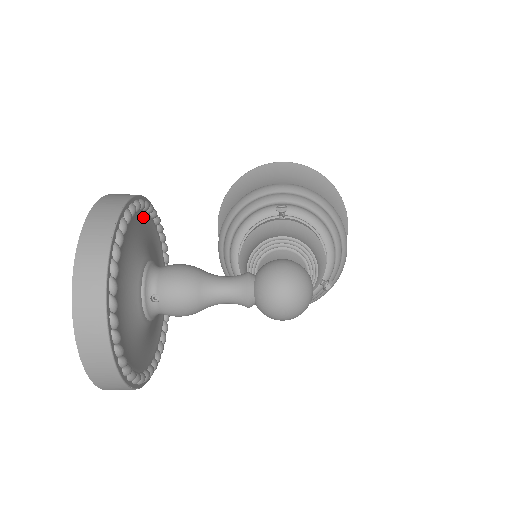
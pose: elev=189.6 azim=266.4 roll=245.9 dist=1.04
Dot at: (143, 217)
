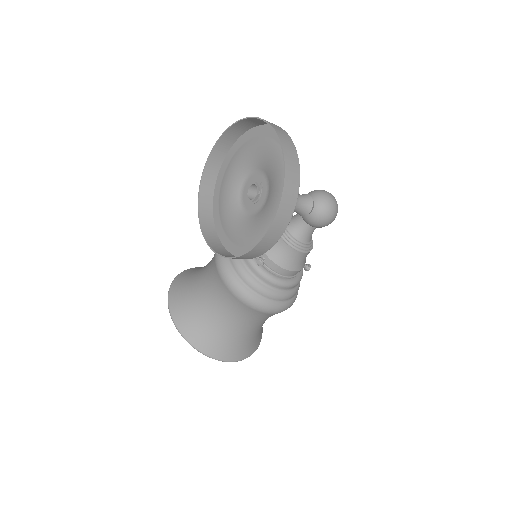
Dot at: (230, 166)
